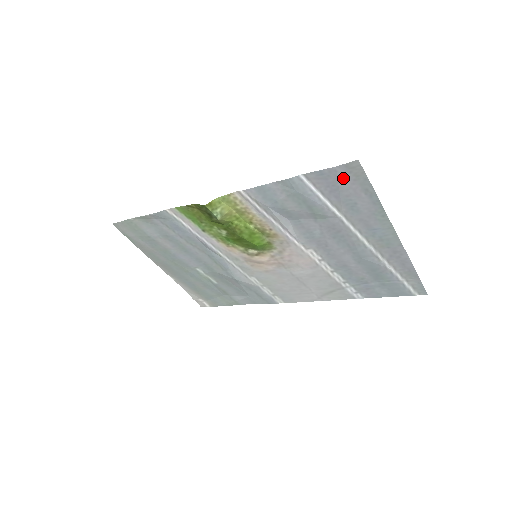
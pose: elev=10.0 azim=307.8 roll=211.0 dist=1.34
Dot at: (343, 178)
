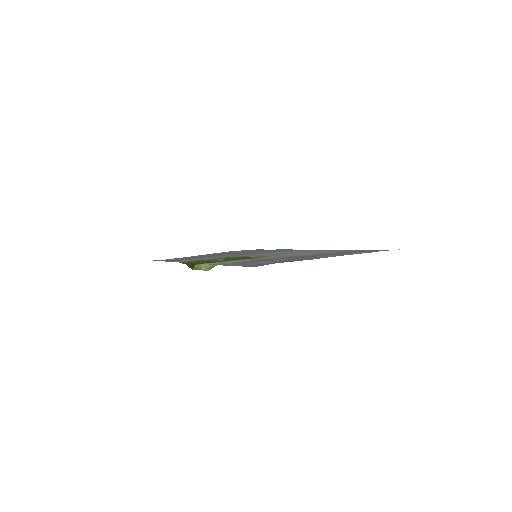
Dot at: occluded
